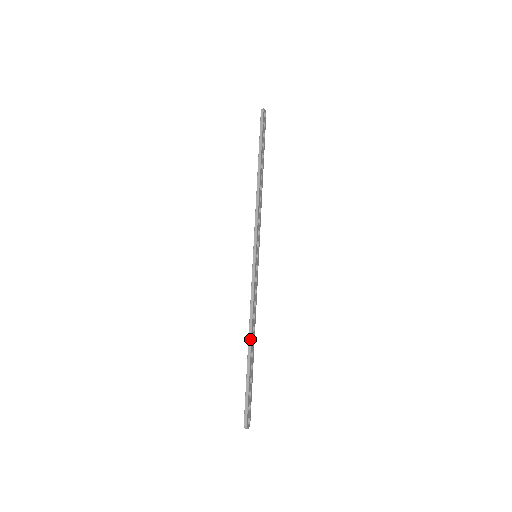
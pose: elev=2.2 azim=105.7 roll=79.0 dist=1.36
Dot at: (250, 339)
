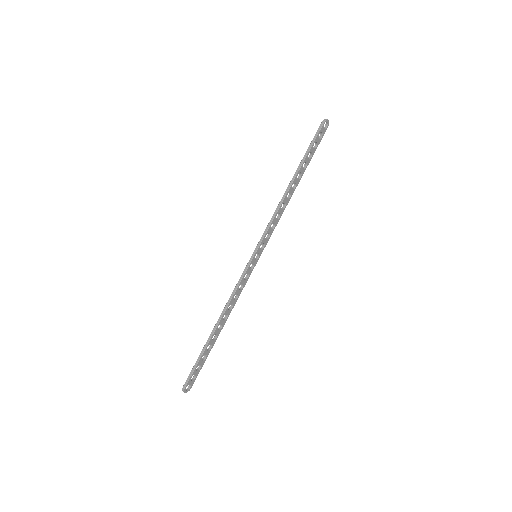
Dot at: (217, 324)
